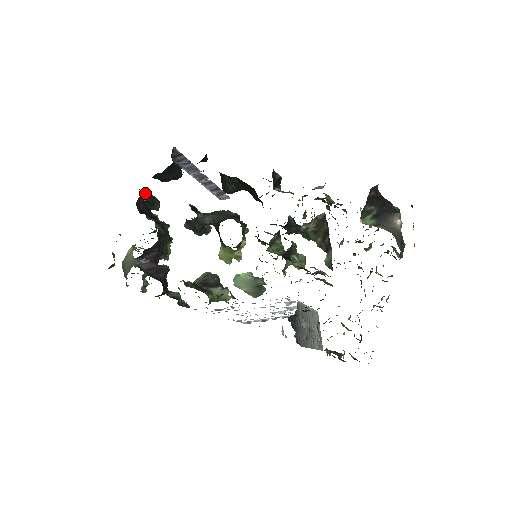
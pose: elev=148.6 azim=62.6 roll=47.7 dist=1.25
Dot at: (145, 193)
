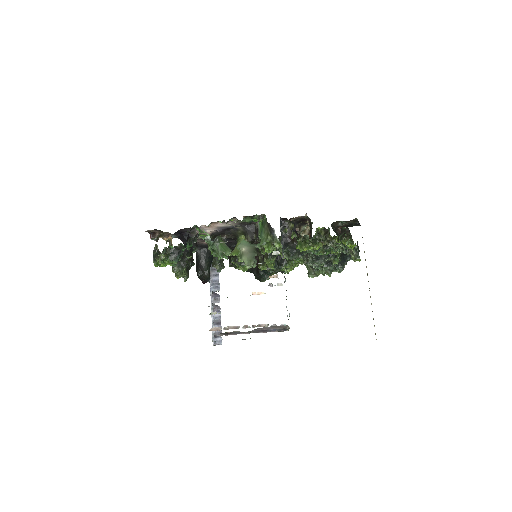
Dot at: occluded
